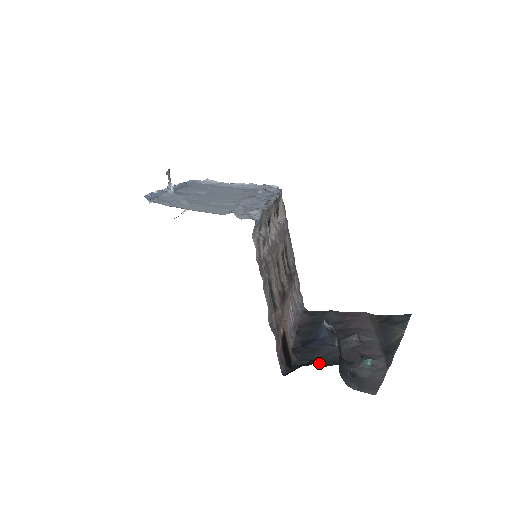
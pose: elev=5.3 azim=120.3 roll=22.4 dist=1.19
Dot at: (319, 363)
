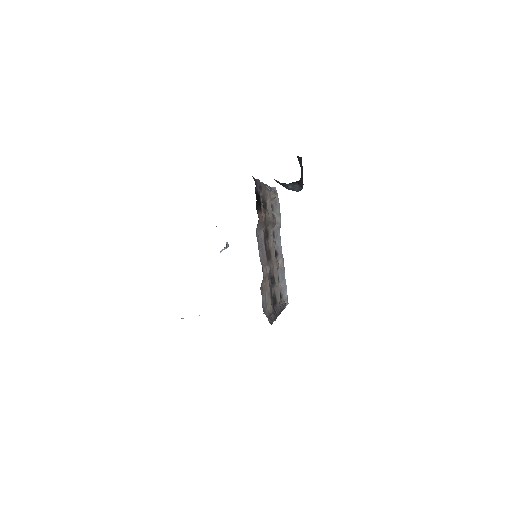
Dot at: occluded
